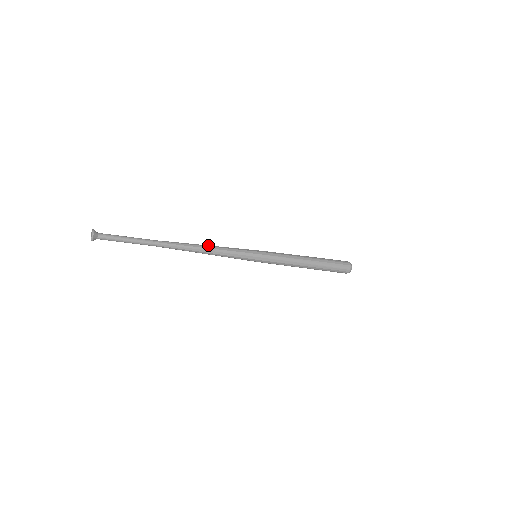
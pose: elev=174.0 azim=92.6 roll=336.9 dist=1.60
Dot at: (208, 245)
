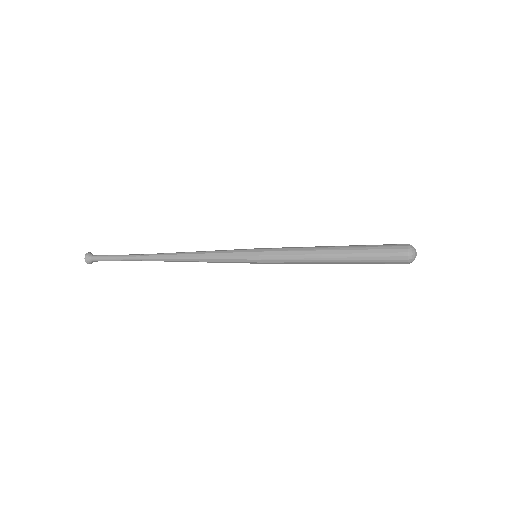
Dot at: (193, 256)
